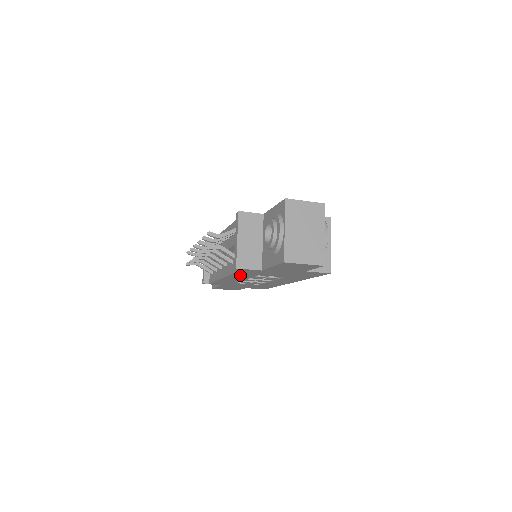
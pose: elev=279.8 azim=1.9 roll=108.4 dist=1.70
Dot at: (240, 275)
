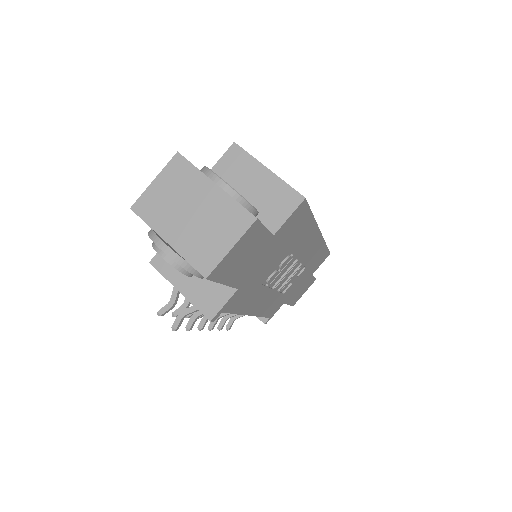
Dot at: (249, 303)
